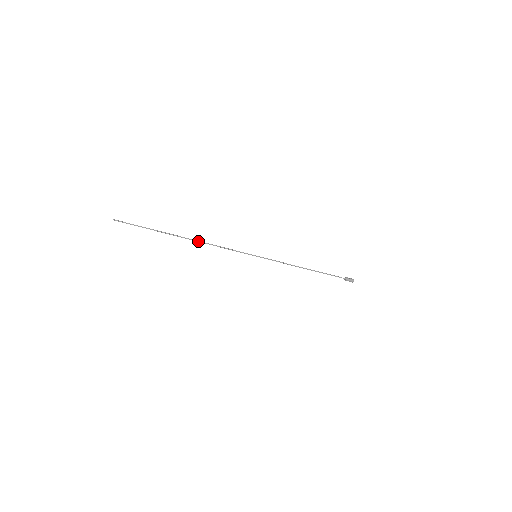
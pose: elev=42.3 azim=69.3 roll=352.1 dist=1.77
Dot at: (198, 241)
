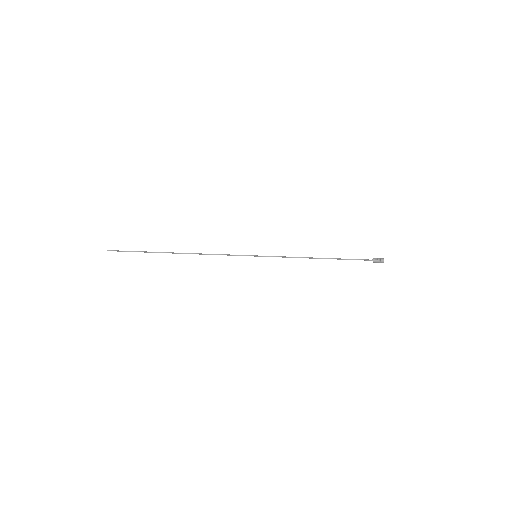
Dot at: (191, 253)
